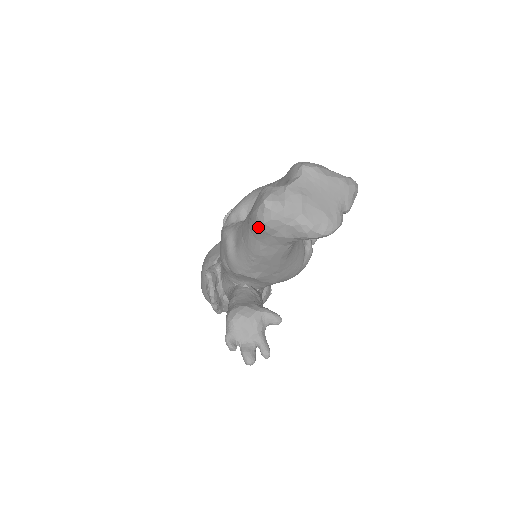
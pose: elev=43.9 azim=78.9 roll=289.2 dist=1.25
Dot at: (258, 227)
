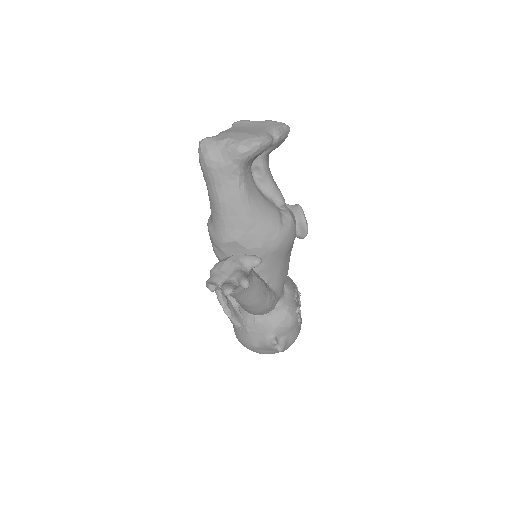
Dot at: (204, 168)
